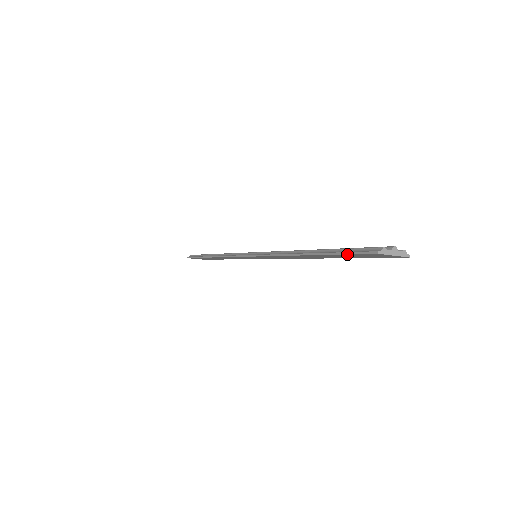
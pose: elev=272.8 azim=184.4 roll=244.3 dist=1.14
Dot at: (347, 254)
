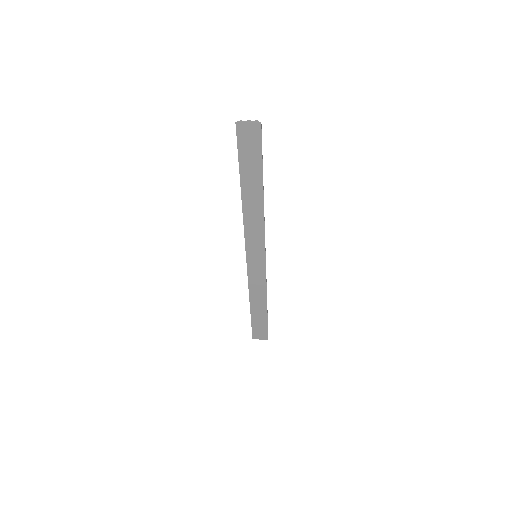
Dot at: (238, 148)
